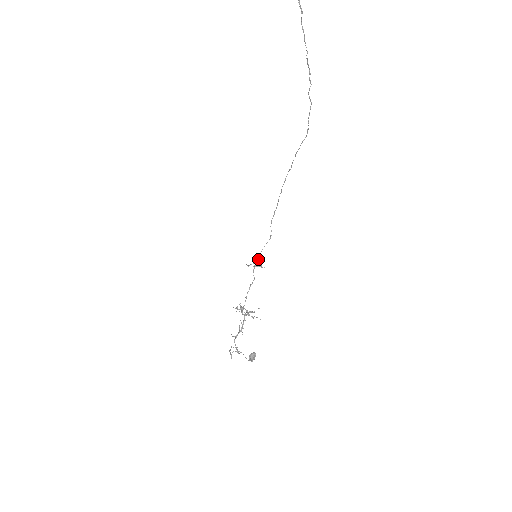
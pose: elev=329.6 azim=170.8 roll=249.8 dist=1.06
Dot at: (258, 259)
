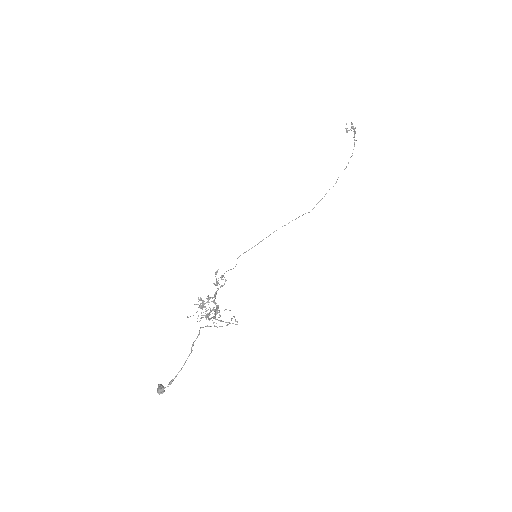
Dot at: (223, 275)
